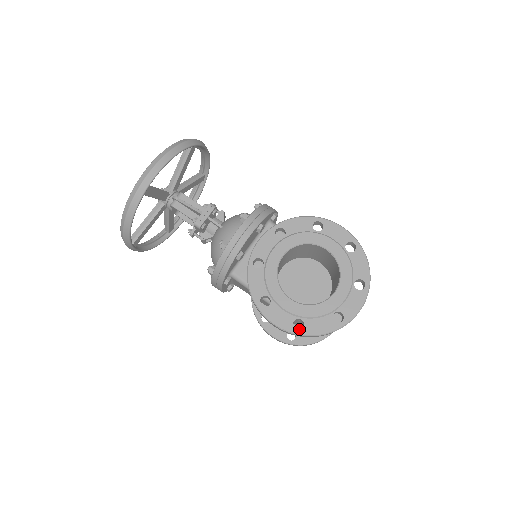
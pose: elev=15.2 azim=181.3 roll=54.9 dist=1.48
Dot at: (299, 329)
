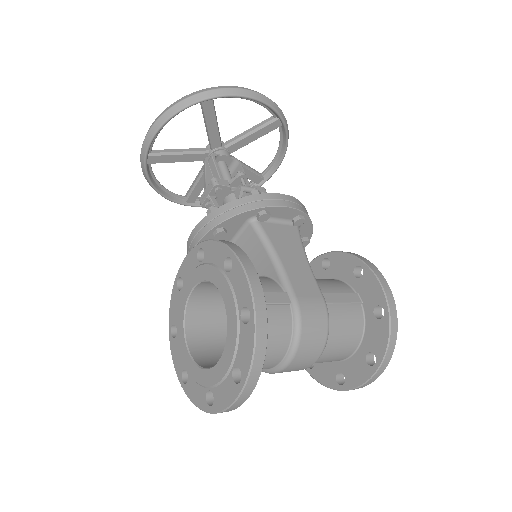
Dot at: occluded
